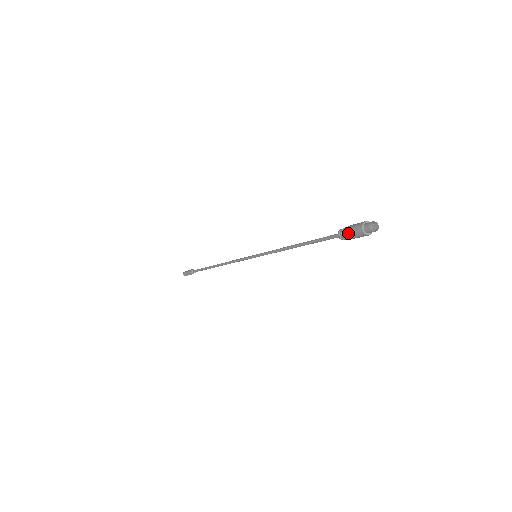
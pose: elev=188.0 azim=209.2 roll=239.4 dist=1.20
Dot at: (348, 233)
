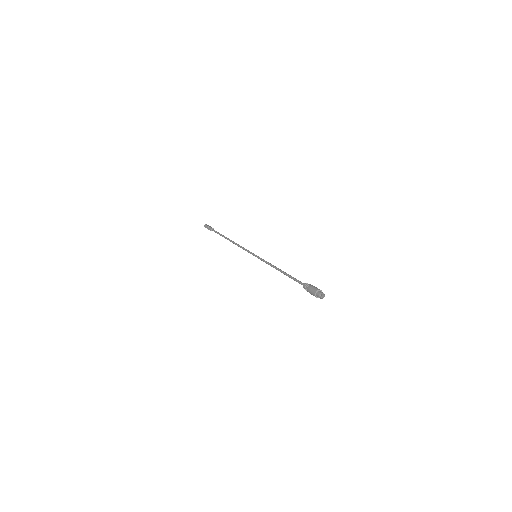
Dot at: occluded
